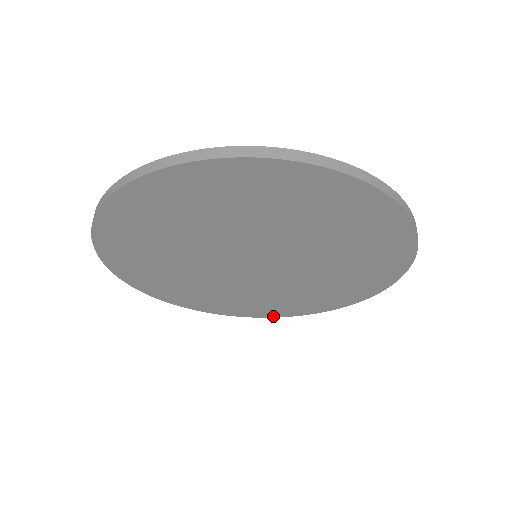
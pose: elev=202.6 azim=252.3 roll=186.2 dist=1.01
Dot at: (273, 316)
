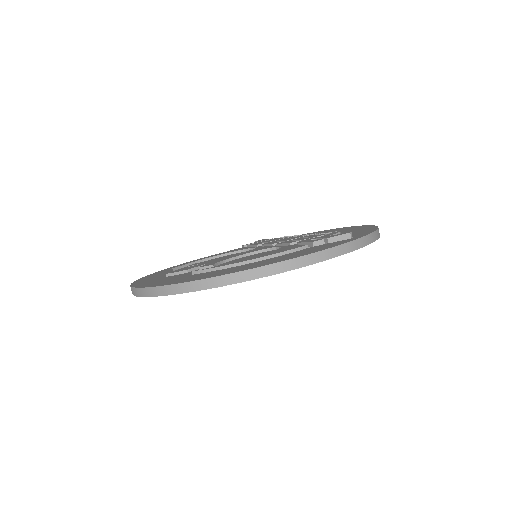
Dot at: occluded
